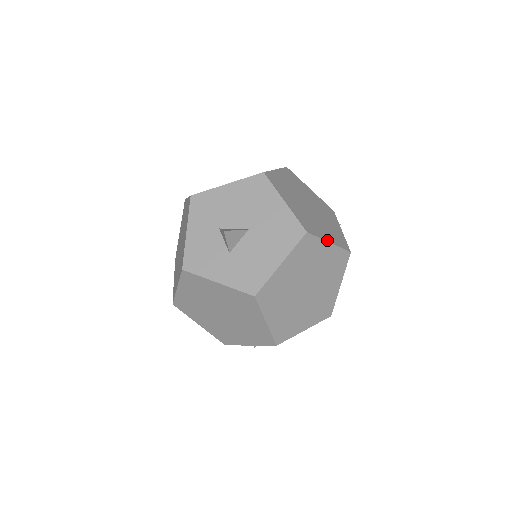
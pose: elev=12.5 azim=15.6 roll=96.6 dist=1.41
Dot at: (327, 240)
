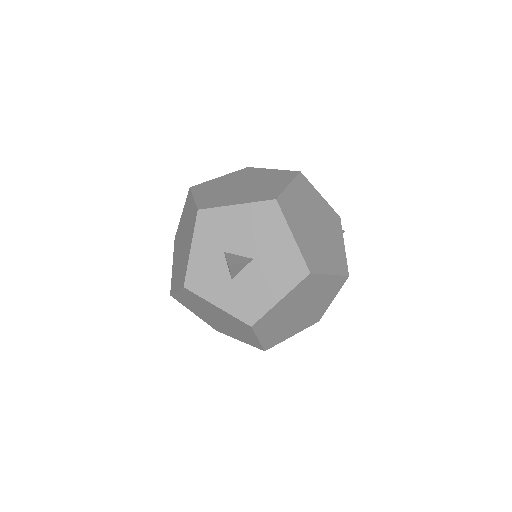
Dot at: (328, 272)
